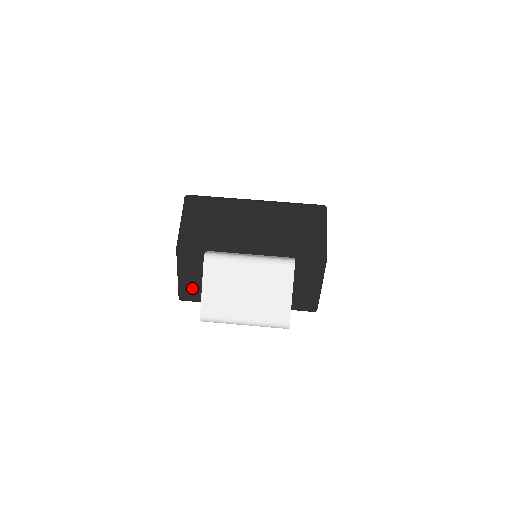
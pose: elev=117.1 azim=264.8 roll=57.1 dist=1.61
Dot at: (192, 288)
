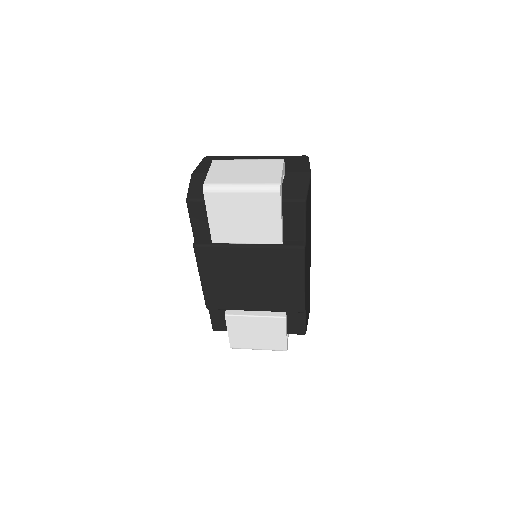
Dot at: (199, 192)
